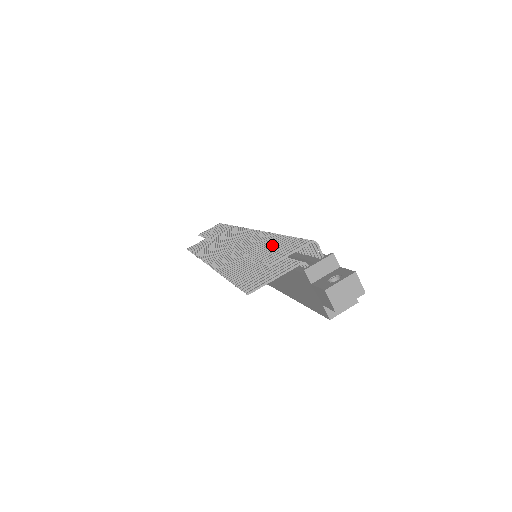
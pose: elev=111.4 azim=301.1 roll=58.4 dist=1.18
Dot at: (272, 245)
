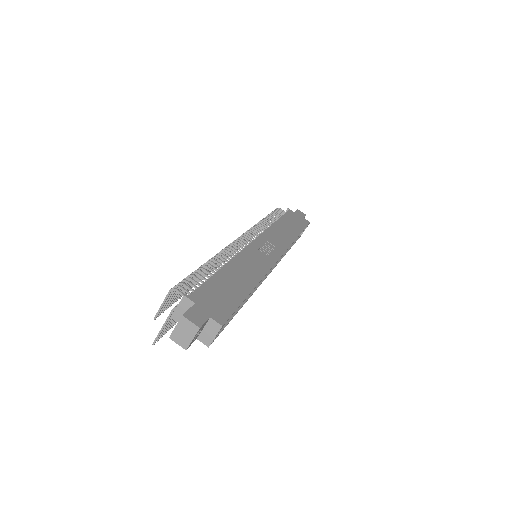
Dot at: (187, 283)
